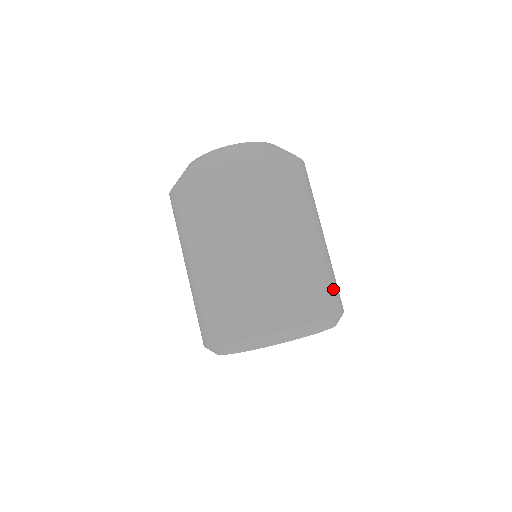
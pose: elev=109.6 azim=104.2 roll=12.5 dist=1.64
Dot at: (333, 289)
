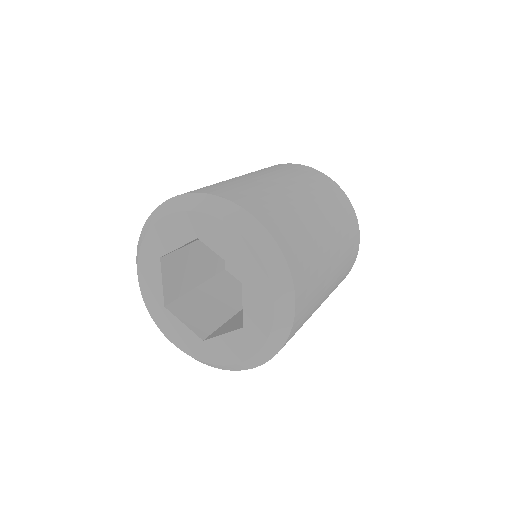
Dot at: (308, 286)
